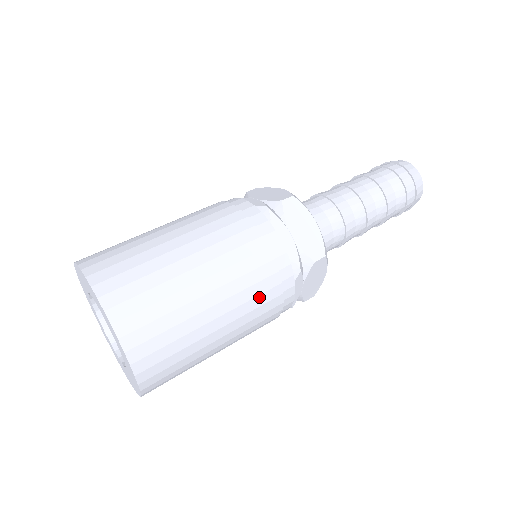
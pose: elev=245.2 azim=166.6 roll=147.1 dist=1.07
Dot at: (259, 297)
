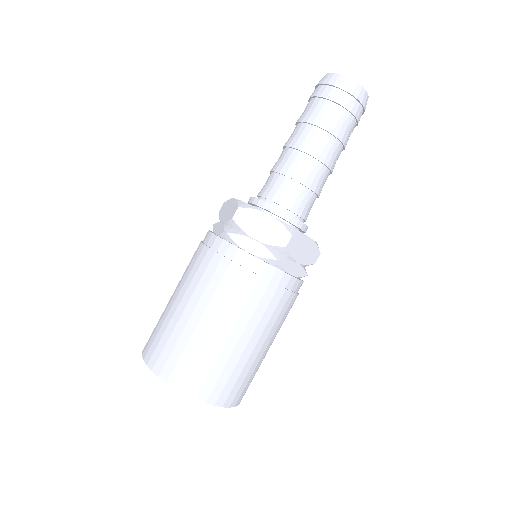
Dot at: (260, 303)
